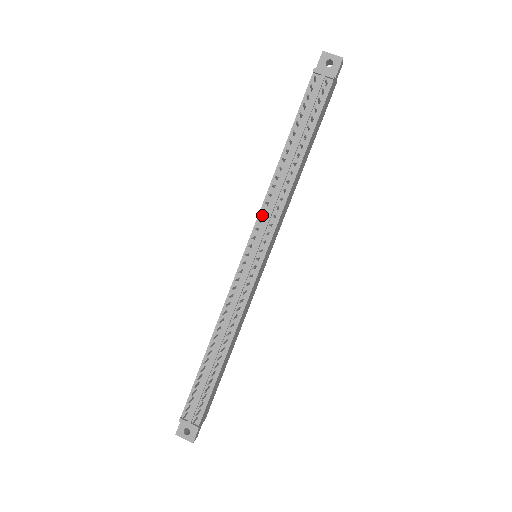
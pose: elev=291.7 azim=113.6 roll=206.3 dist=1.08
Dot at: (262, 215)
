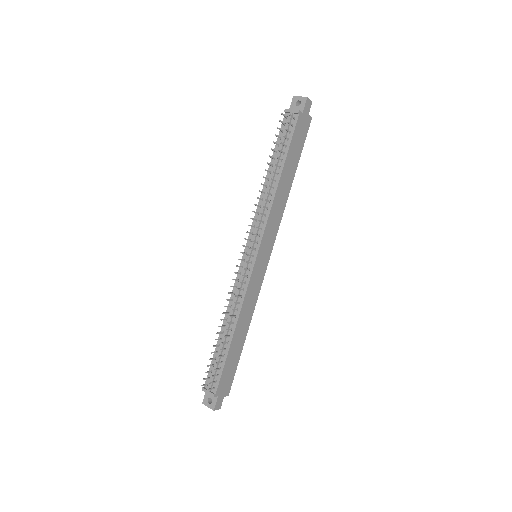
Dot at: (255, 222)
